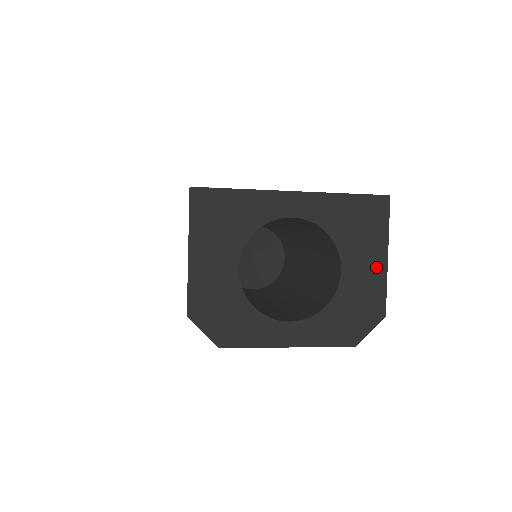
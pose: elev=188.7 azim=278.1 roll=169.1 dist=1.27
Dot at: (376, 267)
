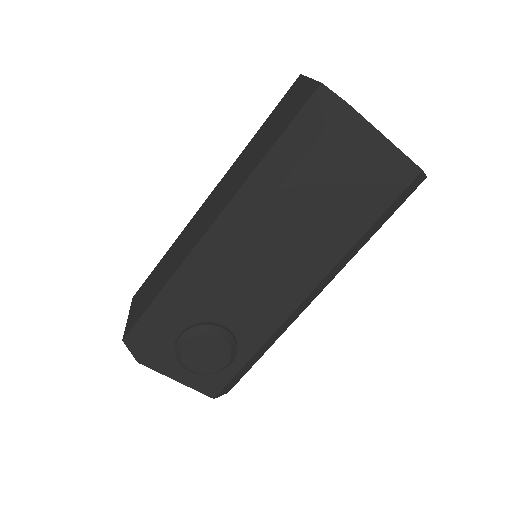
Dot at: occluded
